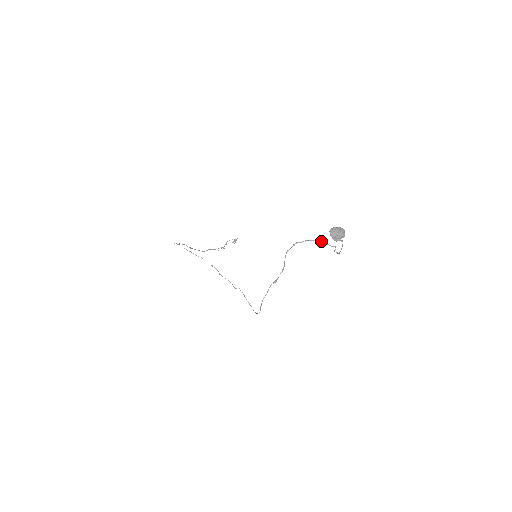
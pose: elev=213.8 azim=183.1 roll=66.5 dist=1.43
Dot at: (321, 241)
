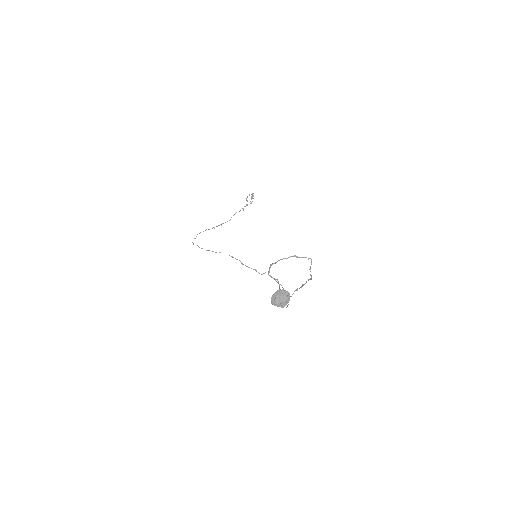
Dot at: (294, 256)
